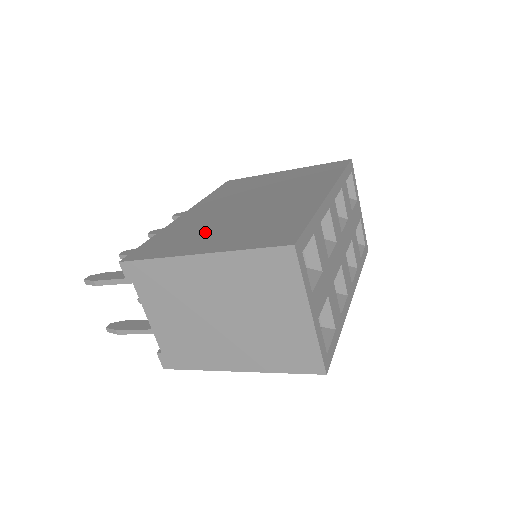
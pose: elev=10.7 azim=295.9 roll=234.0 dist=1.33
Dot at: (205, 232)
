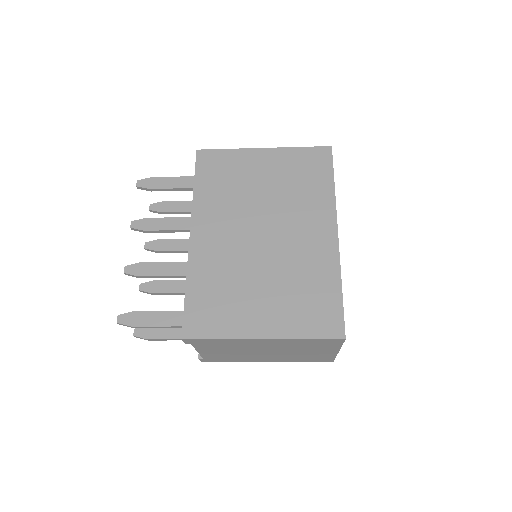
Dot at: (245, 294)
